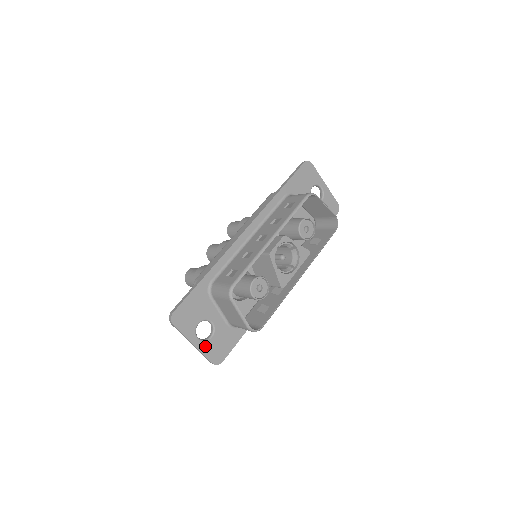
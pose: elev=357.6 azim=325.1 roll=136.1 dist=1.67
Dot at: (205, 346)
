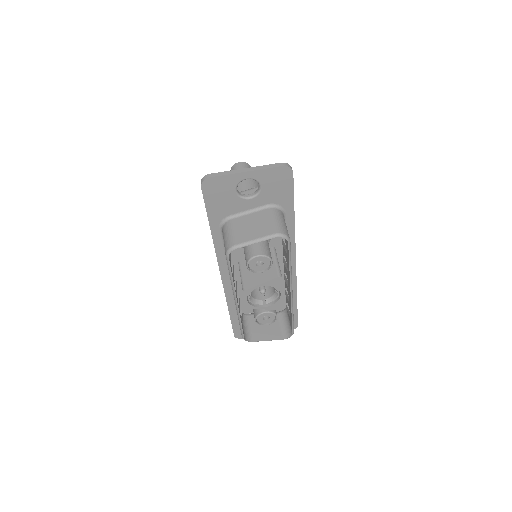
Dot at: occluded
